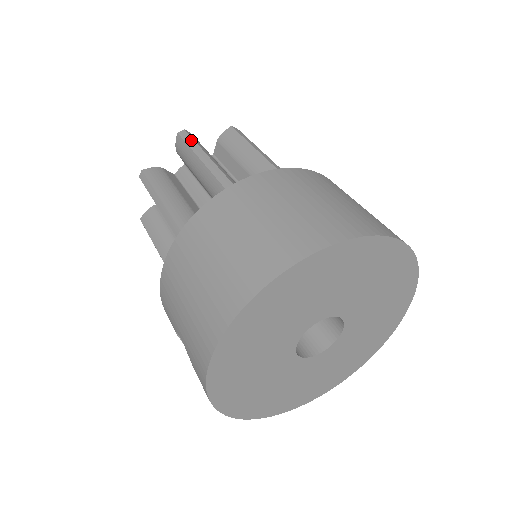
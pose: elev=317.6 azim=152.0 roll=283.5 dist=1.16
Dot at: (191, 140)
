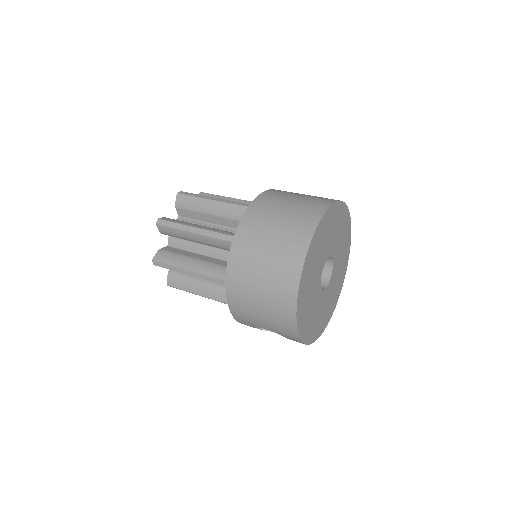
Dot at: (170, 223)
